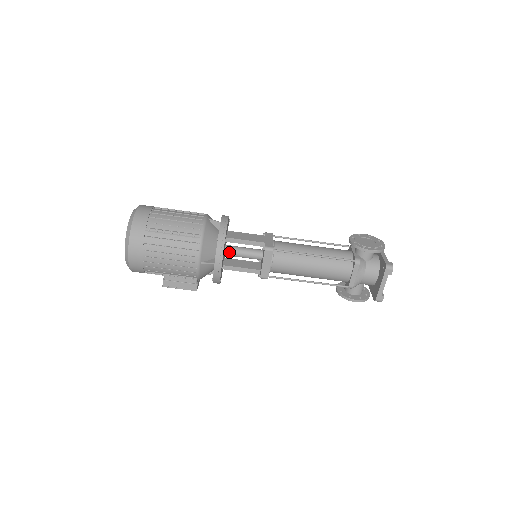
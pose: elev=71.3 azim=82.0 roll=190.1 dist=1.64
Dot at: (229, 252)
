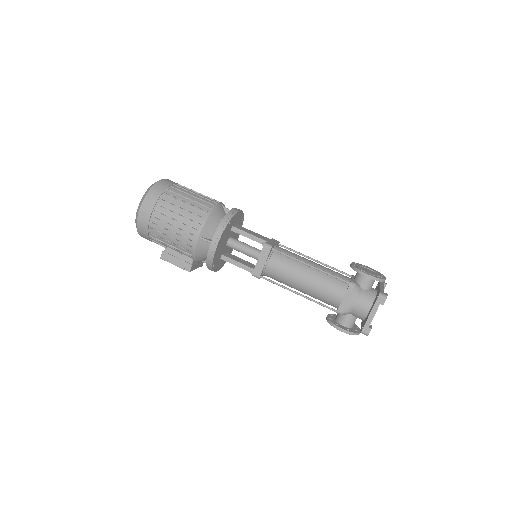
Dot at: (231, 243)
